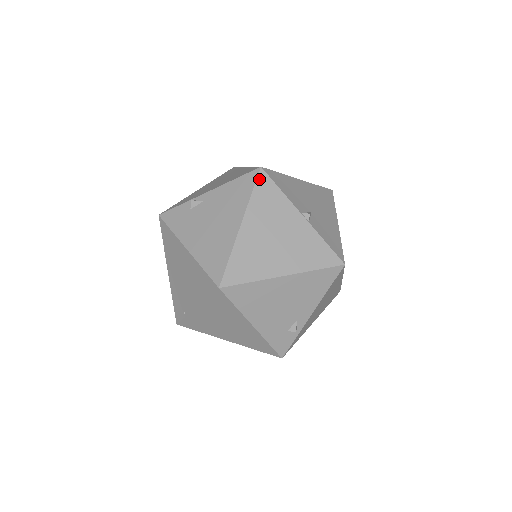
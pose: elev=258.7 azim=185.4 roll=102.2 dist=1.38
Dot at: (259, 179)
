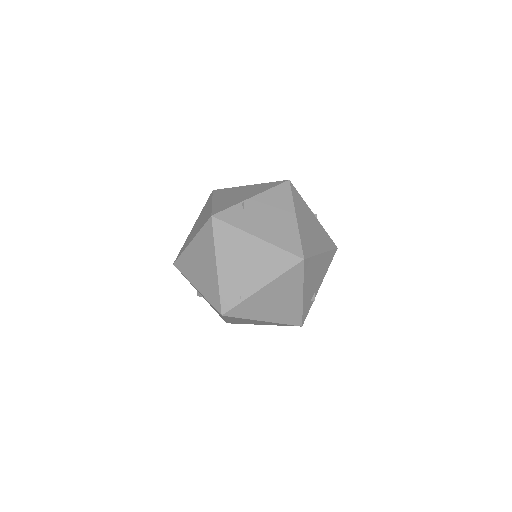
Dot at: (292, 188)
